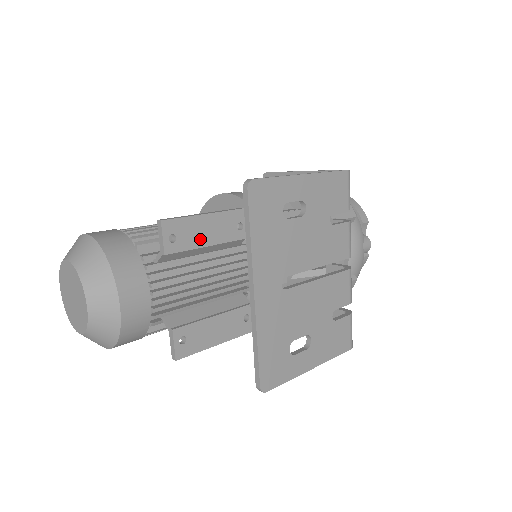
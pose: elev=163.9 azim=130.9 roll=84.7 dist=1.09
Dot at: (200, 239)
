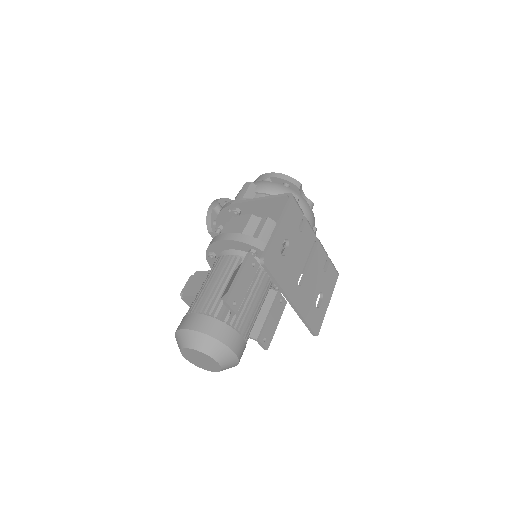
Dot at: (243, 291)
